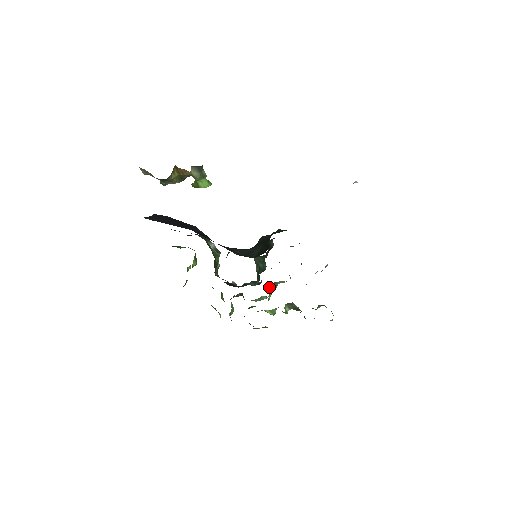
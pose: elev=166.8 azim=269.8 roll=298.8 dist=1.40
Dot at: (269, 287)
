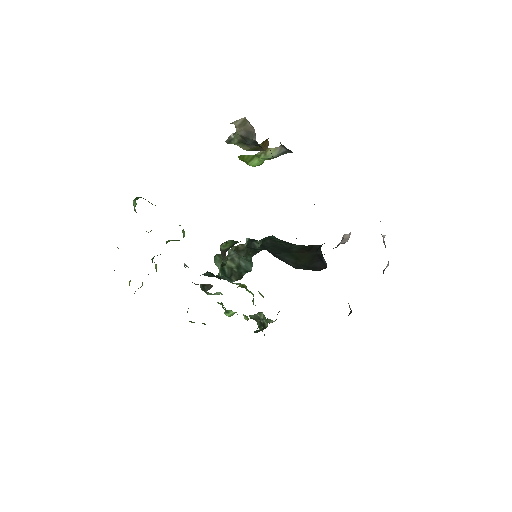
Dot at: (237, 287)
